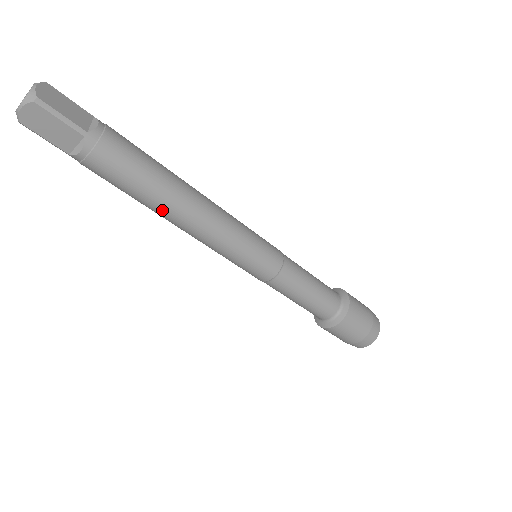
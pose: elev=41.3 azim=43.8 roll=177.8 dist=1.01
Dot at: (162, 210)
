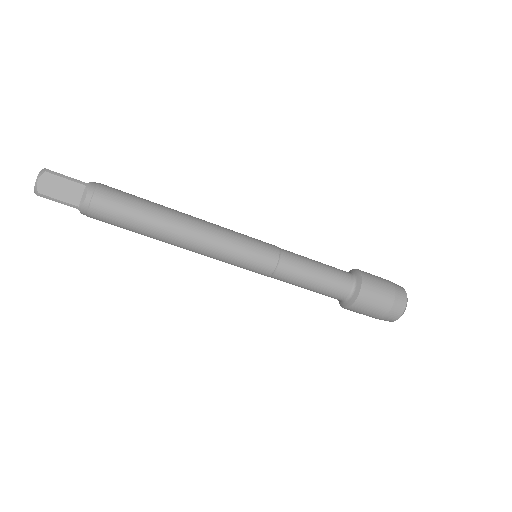
Dot at: (161, 227)
